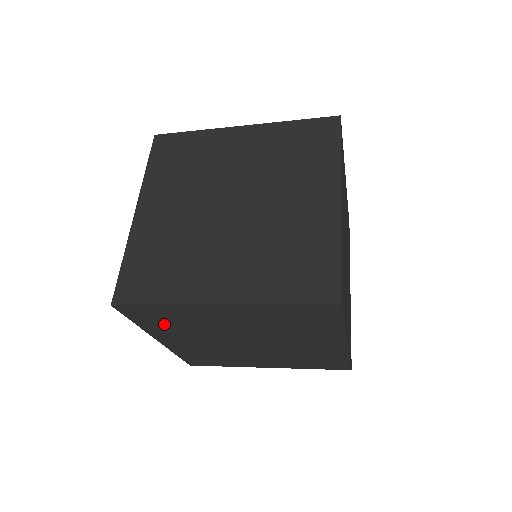
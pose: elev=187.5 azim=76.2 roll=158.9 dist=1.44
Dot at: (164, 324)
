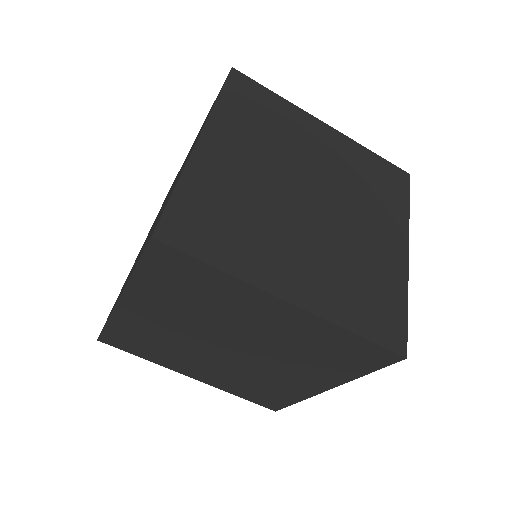
Dot at: (249, 117)
